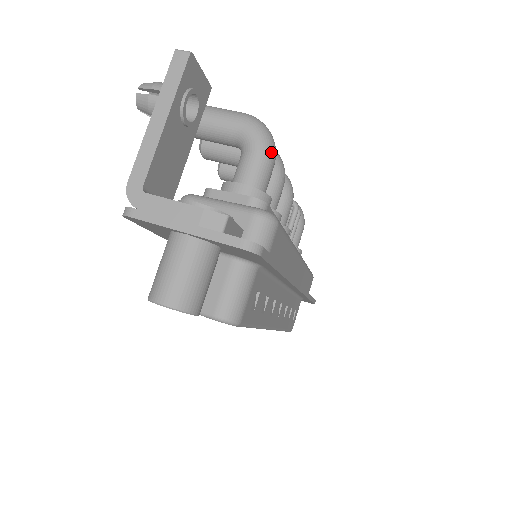
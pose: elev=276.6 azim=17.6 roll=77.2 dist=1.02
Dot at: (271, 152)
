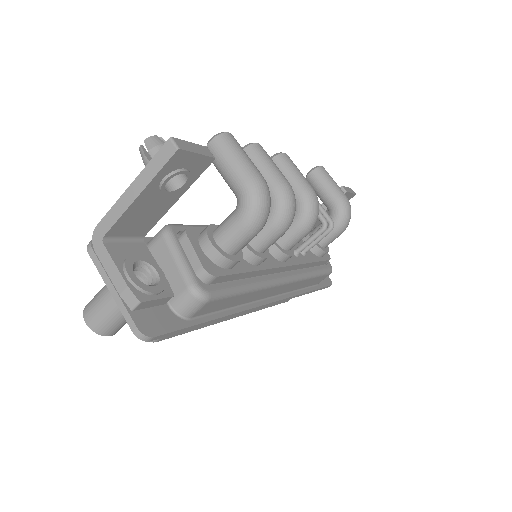
Dot at: (254, 227)
